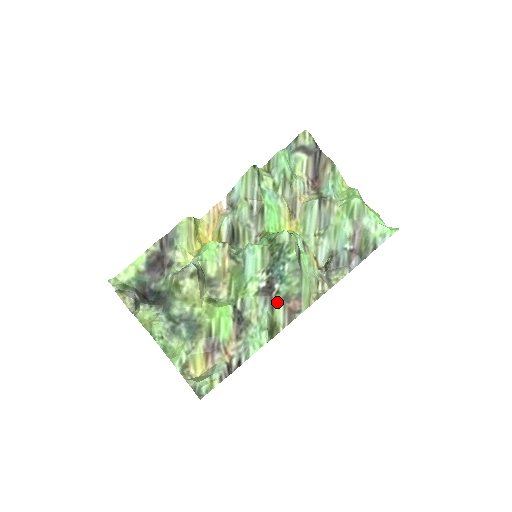
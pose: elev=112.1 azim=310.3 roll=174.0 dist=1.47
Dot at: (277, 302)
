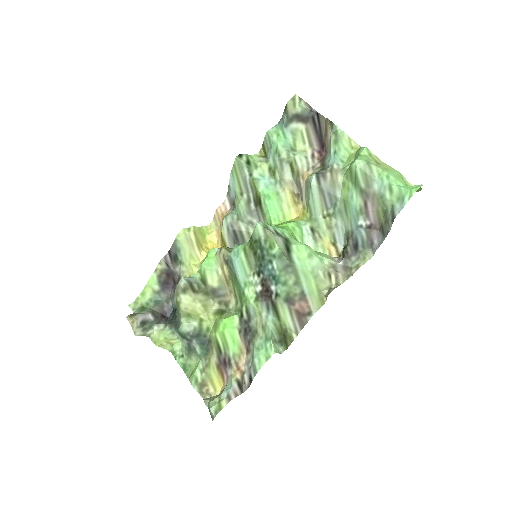
Dot at: (280, 306)
